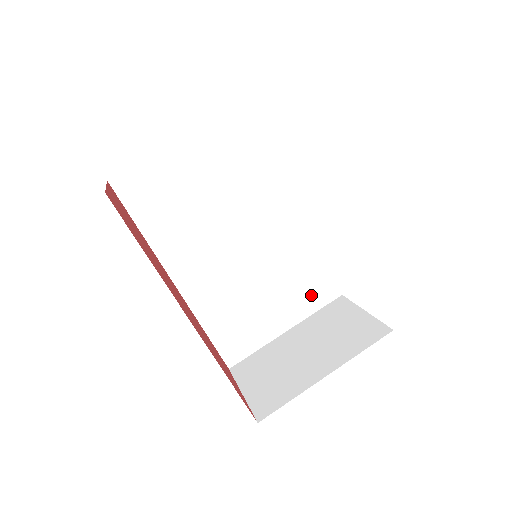
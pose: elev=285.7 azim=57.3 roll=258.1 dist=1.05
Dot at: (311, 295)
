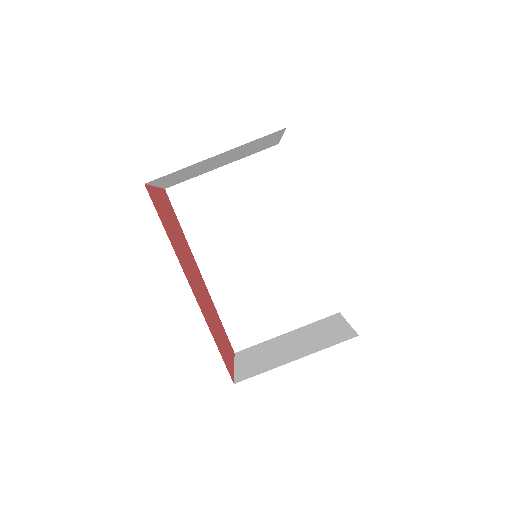
Dot at: (311, 306)
